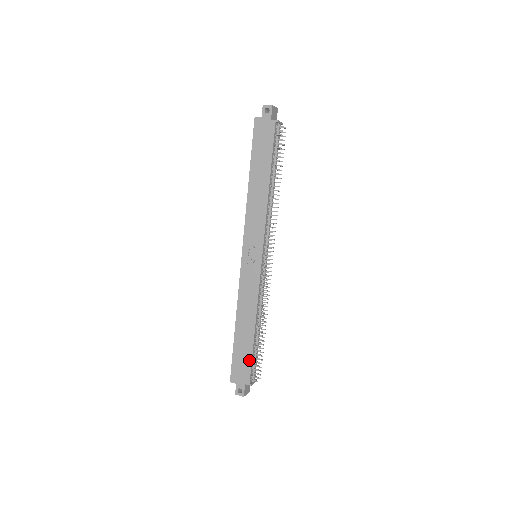
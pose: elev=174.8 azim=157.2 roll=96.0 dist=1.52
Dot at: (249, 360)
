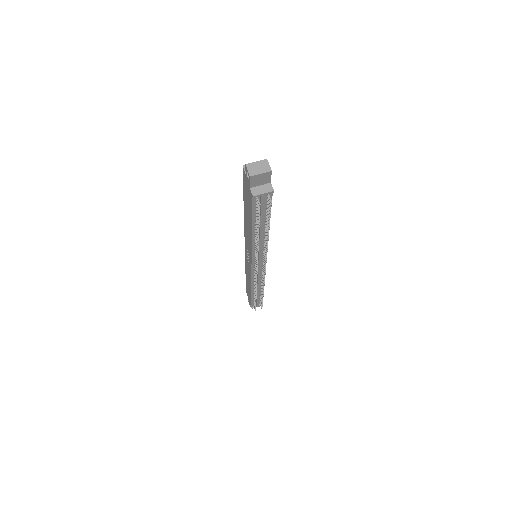
Dot at: (250, 298)
